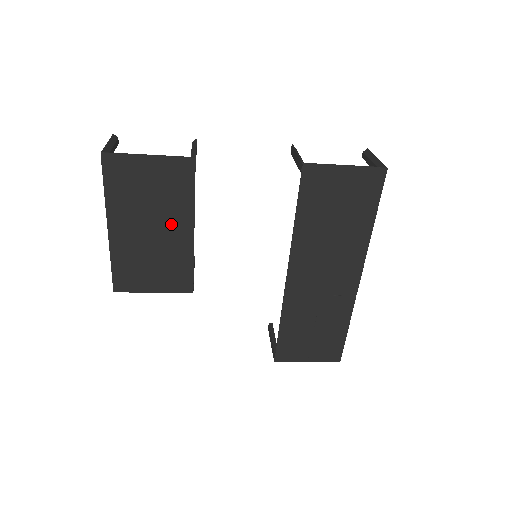
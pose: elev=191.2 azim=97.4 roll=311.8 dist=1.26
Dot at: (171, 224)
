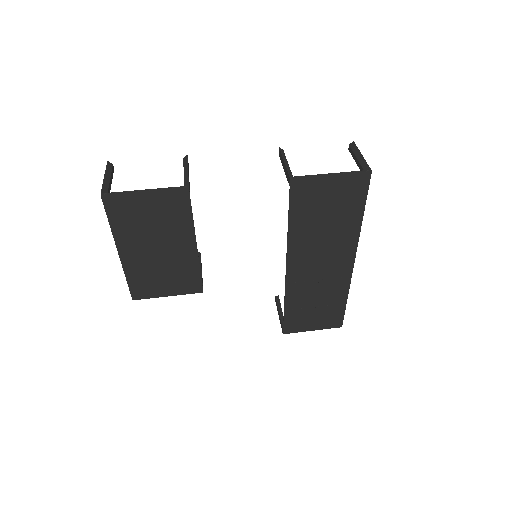
Dot at: (175, 242)
